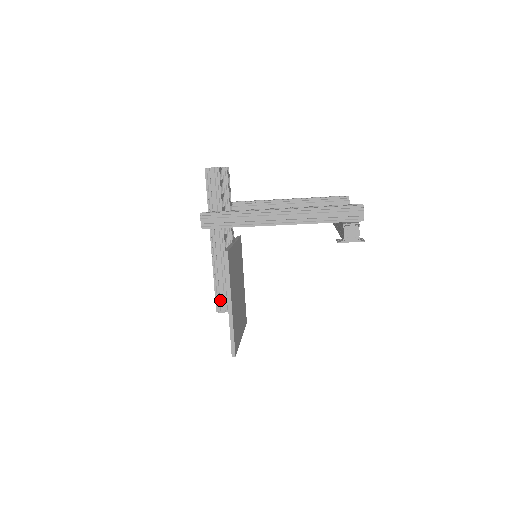
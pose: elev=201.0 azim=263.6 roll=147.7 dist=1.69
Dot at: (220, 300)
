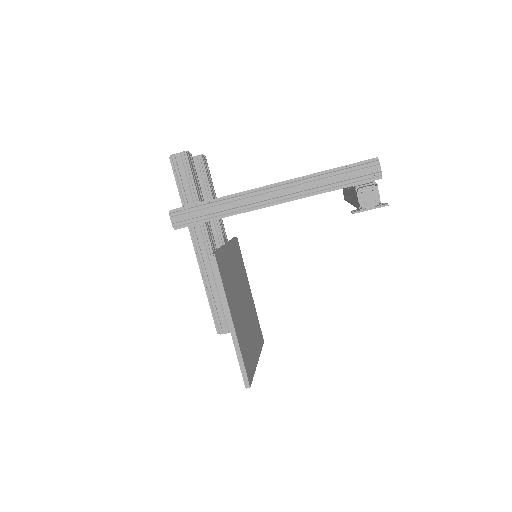
Dot at: (219, 318)
